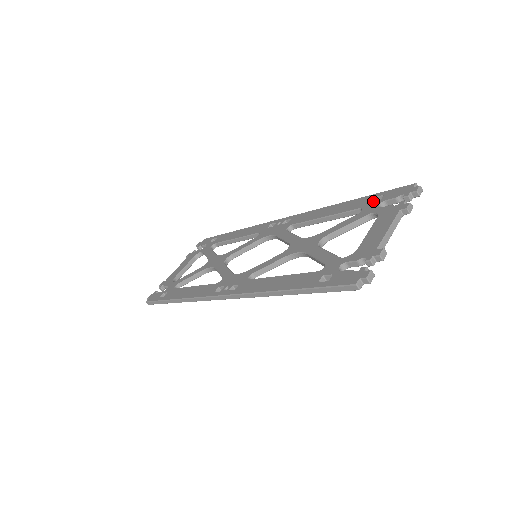
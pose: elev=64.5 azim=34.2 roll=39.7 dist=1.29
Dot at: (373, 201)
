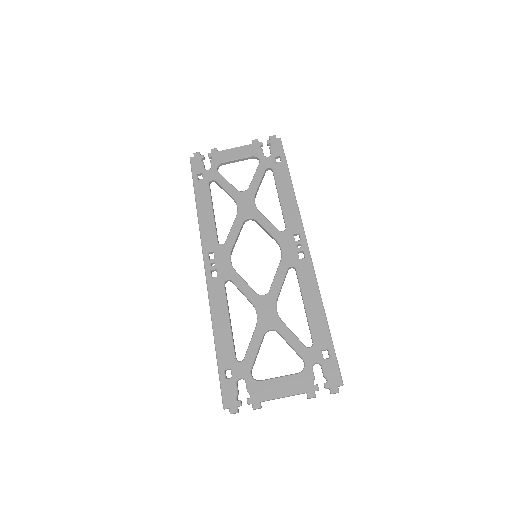
Dot at: (323, 350)
